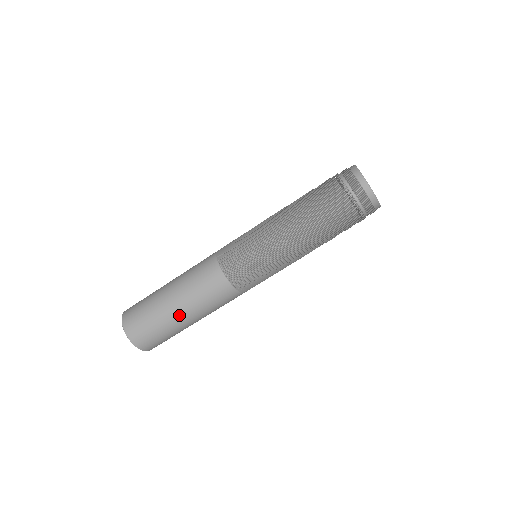
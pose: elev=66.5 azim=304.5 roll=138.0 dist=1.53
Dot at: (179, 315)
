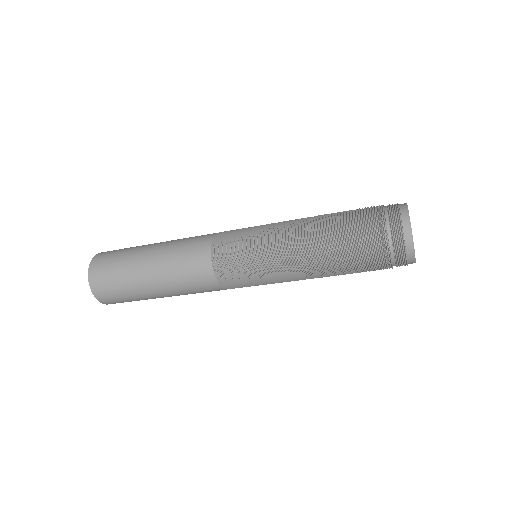
Dot at: occluded
